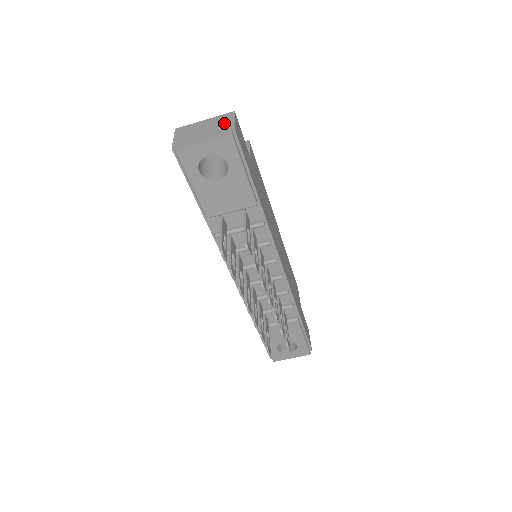
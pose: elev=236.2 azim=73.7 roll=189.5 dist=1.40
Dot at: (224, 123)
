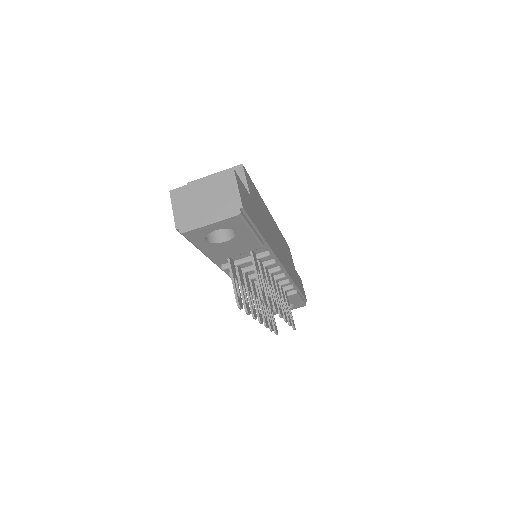
Dot at: (227, 191)
